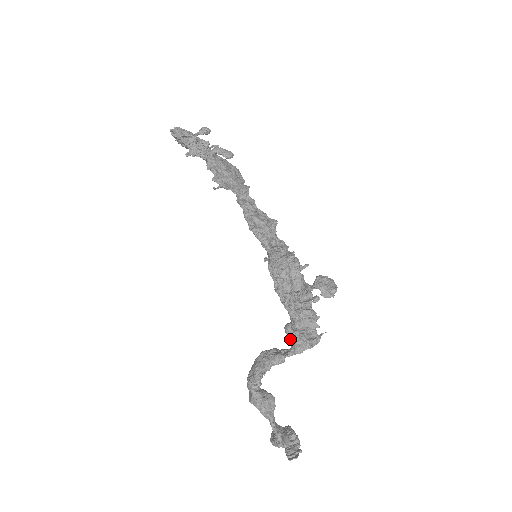
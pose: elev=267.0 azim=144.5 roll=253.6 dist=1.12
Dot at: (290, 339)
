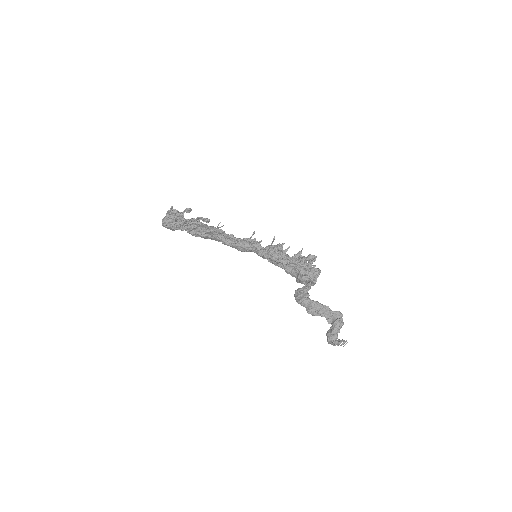
Dot at: (305, 278)
